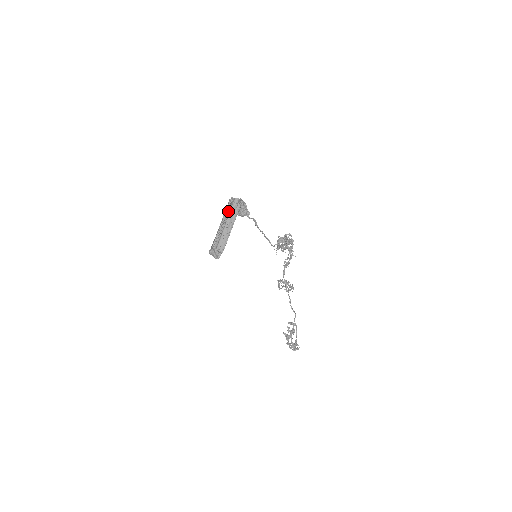
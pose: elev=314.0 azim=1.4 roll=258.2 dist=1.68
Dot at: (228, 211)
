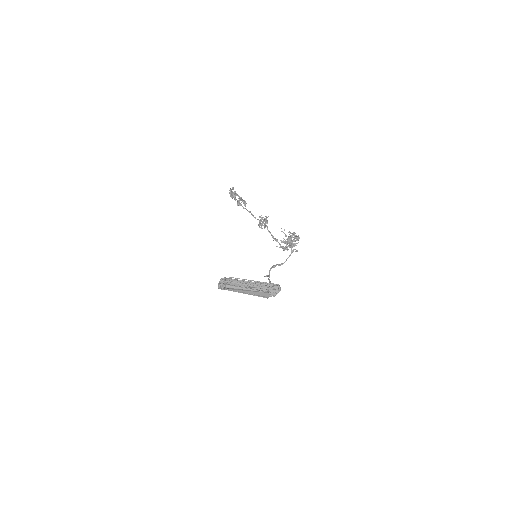
Dot at: (262, 290)
